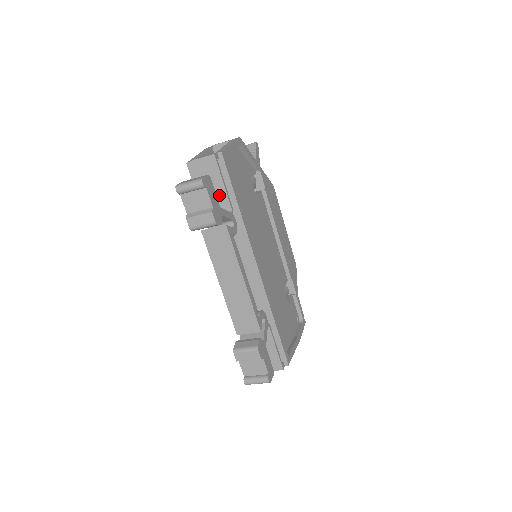
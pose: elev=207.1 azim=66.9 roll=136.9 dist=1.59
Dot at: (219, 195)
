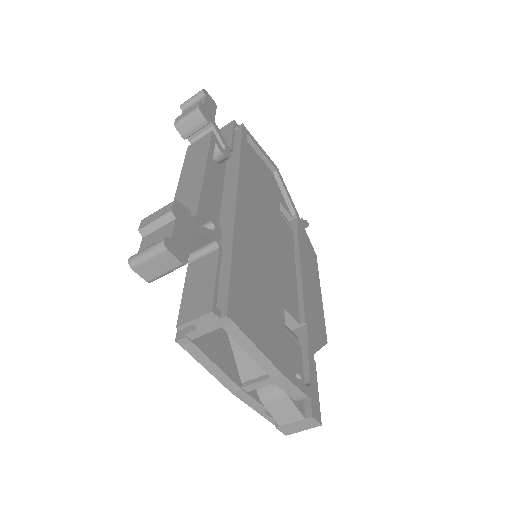
Dot at: occluded
